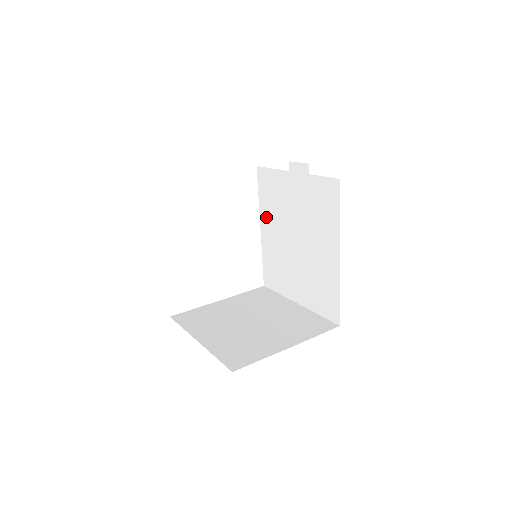
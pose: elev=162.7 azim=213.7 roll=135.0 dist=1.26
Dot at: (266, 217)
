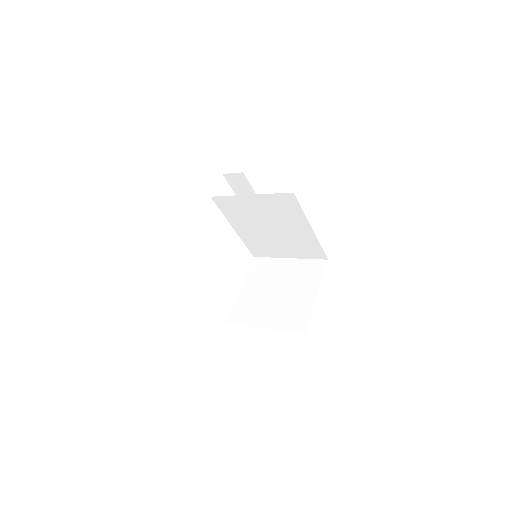
Dot at: (236, 222)
